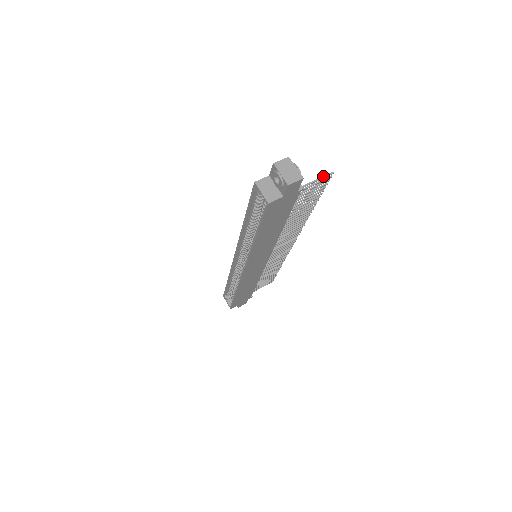
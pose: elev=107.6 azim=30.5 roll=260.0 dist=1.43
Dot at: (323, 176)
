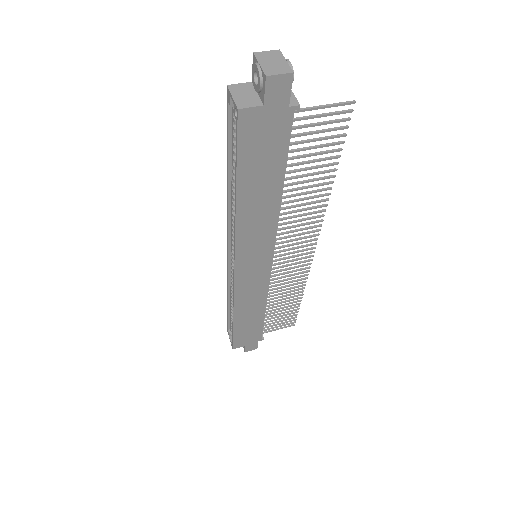
Dot at: (337, 103)
